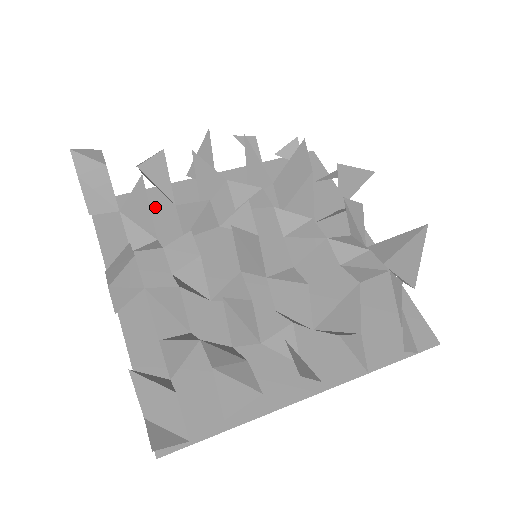
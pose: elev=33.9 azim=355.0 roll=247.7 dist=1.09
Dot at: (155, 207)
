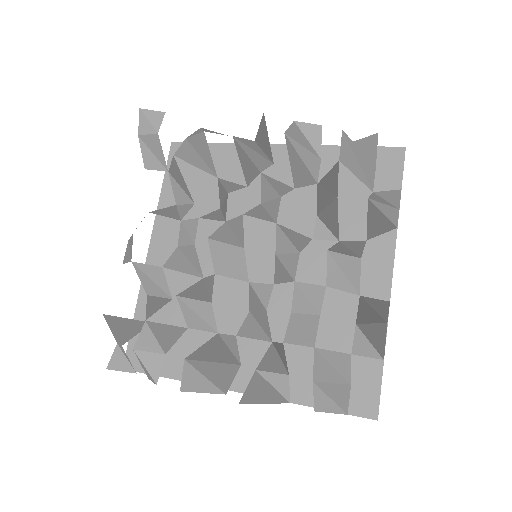
Dot at: (216, 165)
